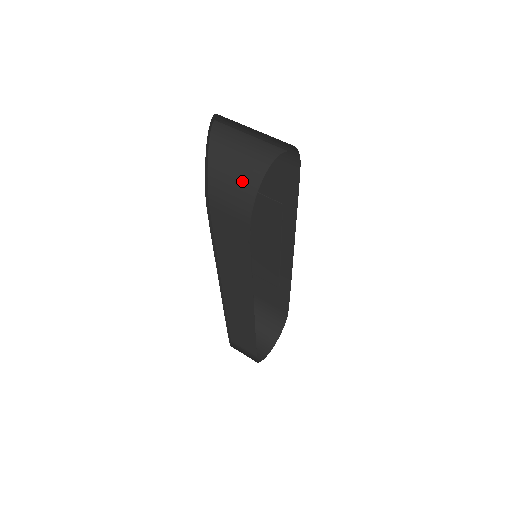
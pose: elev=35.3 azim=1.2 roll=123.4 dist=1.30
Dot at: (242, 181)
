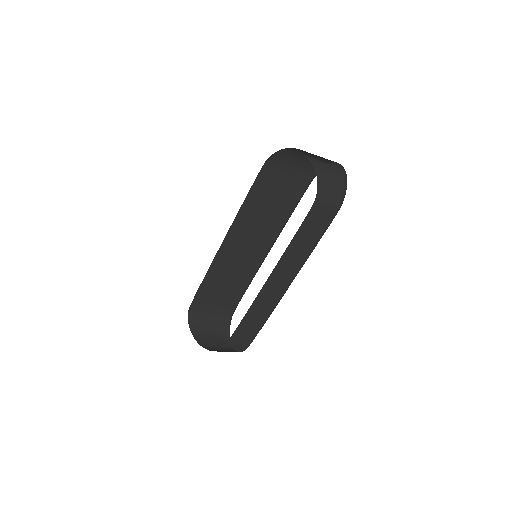
Dot at: (335, 183)
